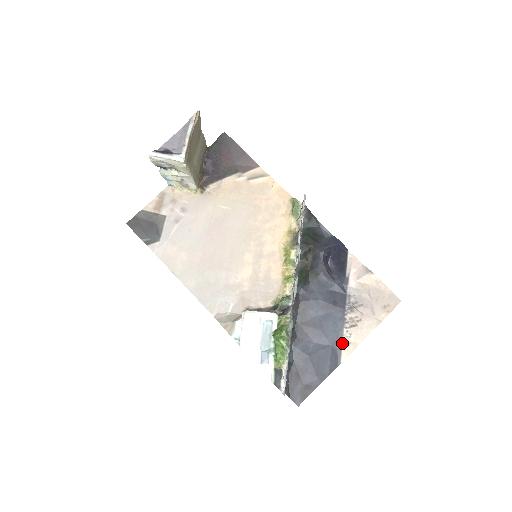
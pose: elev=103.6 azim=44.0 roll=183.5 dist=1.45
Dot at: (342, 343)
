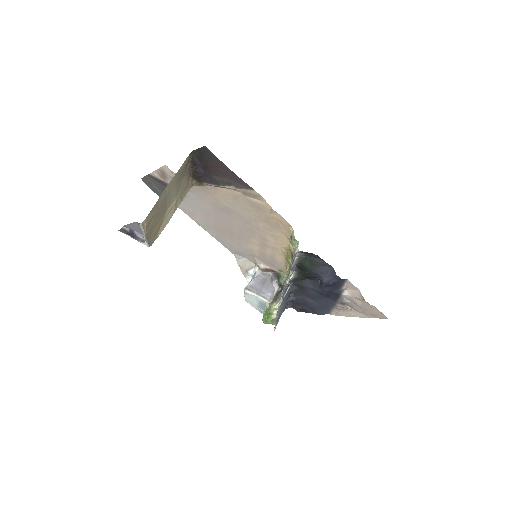
Dot at: (332, 310)
